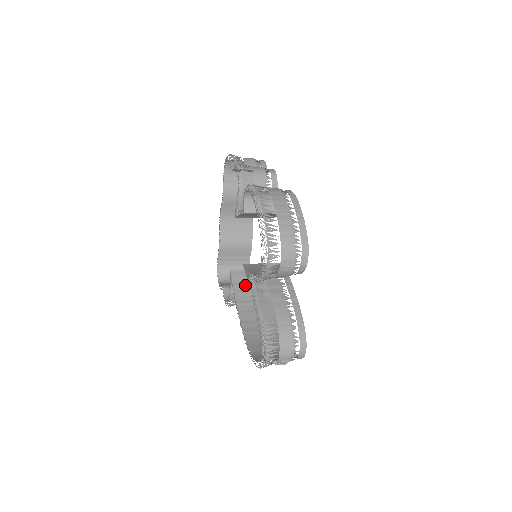
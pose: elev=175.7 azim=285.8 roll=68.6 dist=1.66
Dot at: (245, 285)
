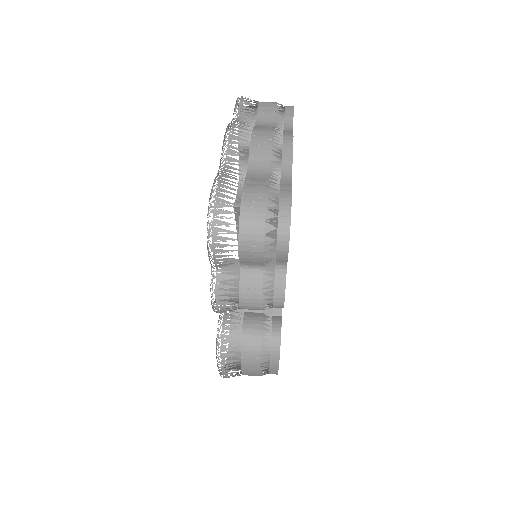
Dot at: occluded
